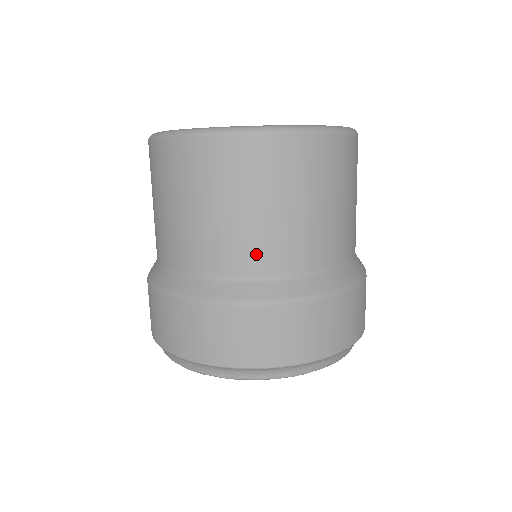
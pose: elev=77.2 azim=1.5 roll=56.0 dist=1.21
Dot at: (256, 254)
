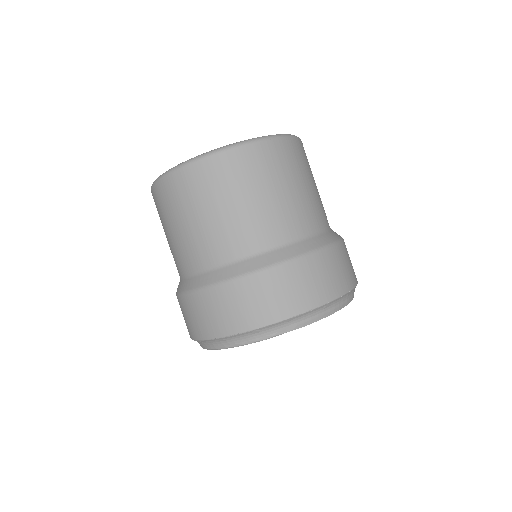
Dot at: (208, 250)
